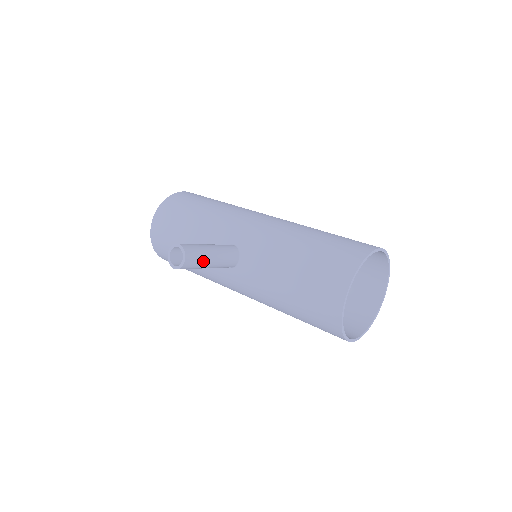
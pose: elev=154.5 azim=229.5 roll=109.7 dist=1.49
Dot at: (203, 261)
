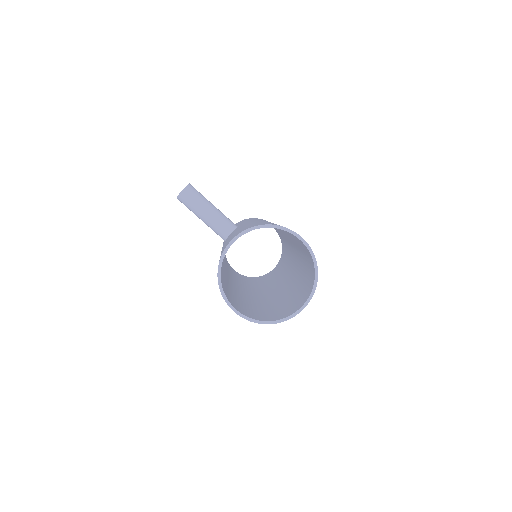
Dot at: (197, 205)
